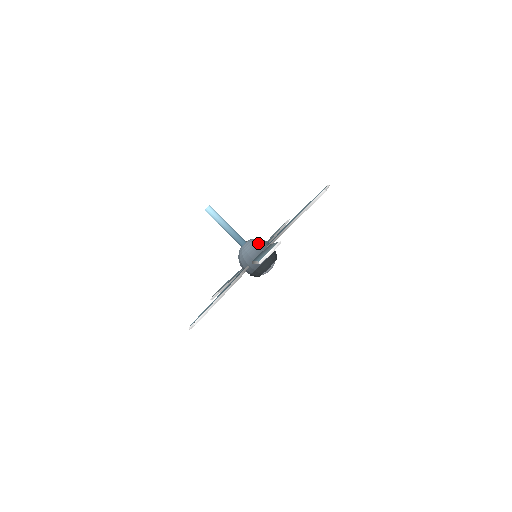
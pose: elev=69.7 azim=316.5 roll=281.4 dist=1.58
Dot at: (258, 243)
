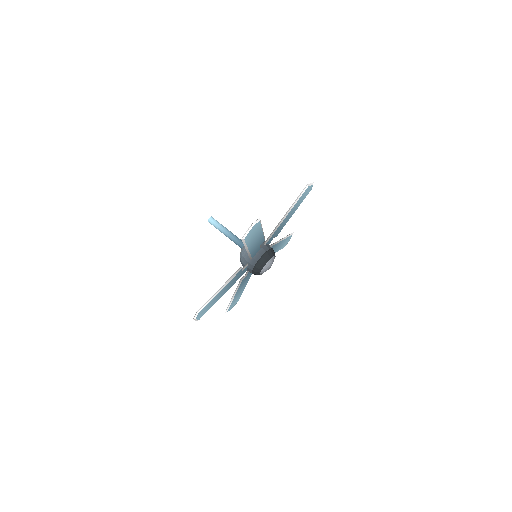
Dot at: occluded
